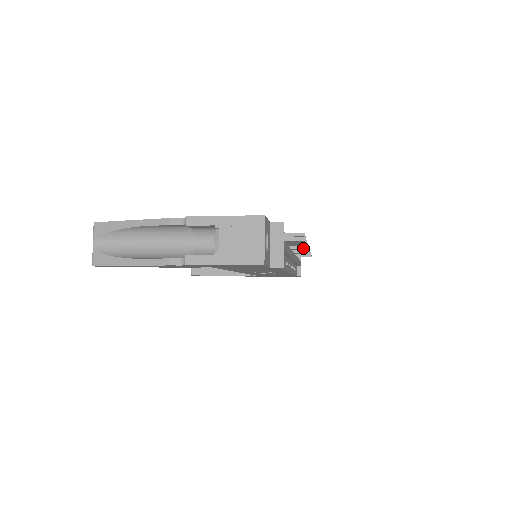
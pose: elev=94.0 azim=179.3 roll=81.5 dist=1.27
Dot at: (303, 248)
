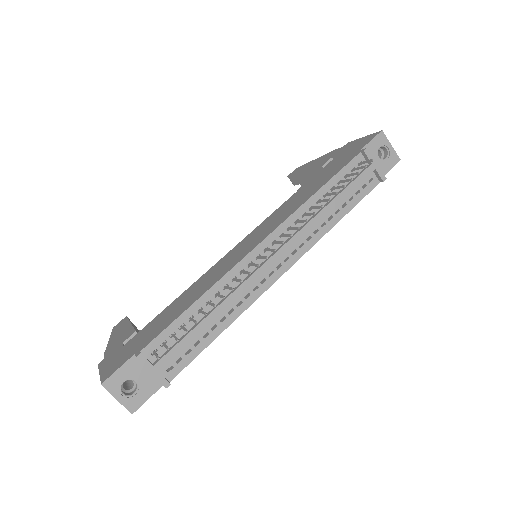
Dot at: (272, 251)
